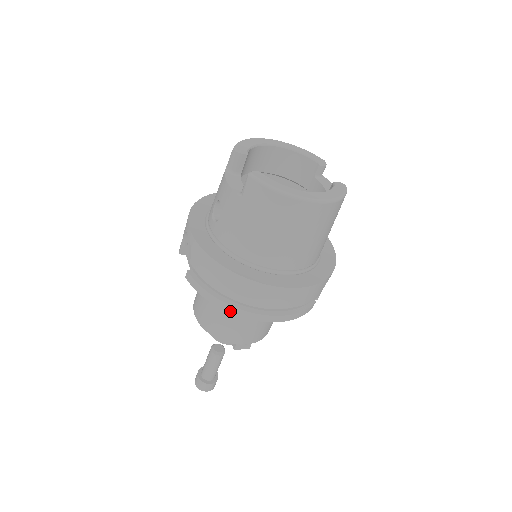
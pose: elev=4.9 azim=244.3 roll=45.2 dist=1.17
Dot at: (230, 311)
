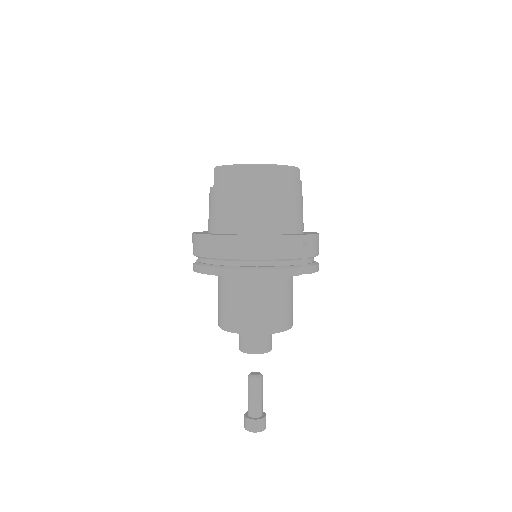
Dot at: (219, 274)
